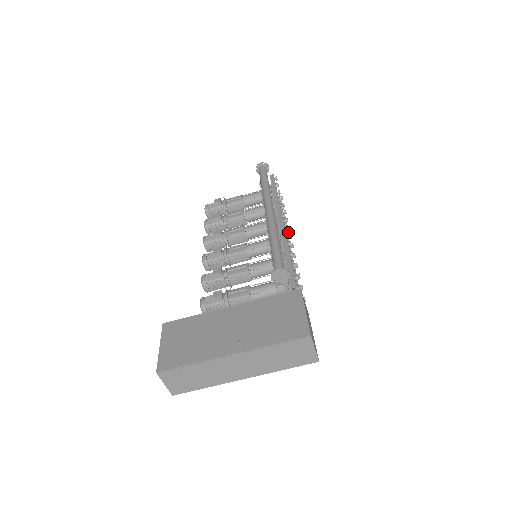
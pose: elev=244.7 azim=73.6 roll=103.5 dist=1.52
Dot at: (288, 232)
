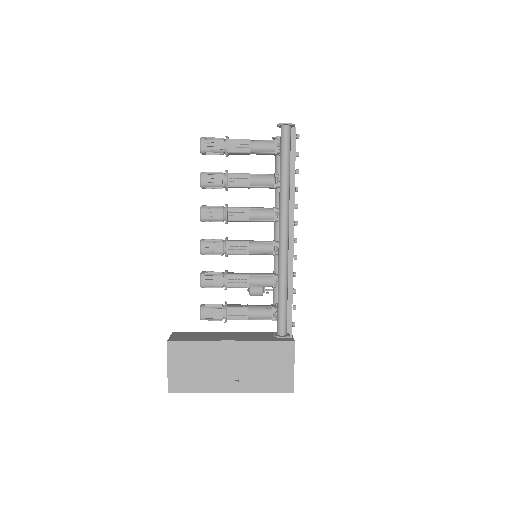
Dot at: (296, 258)
